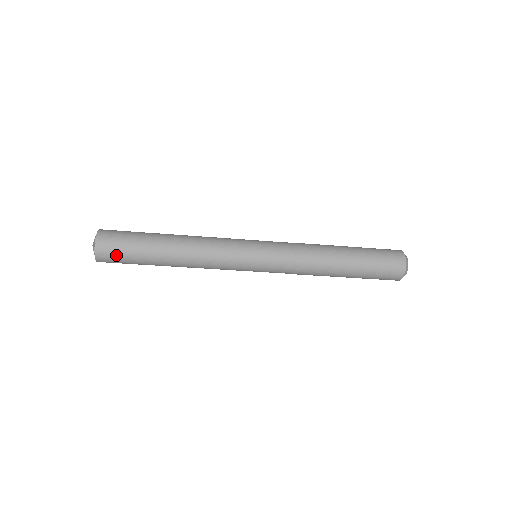
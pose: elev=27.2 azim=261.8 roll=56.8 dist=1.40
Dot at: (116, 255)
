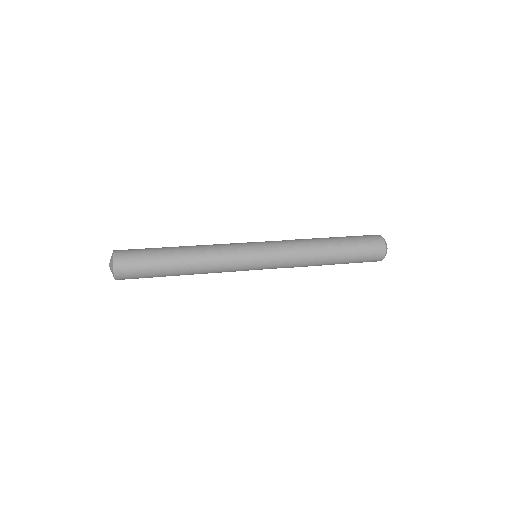
Dot at: (133, 273)
